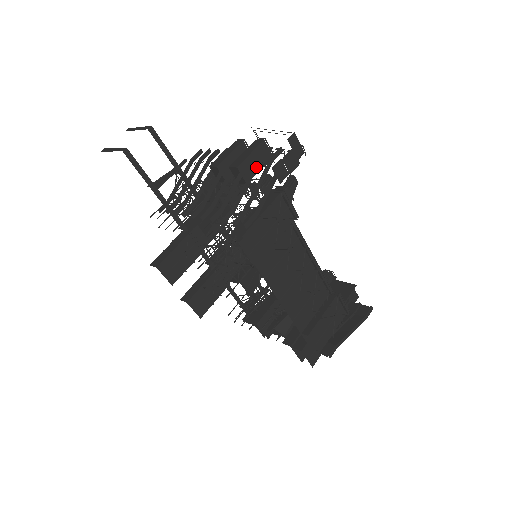
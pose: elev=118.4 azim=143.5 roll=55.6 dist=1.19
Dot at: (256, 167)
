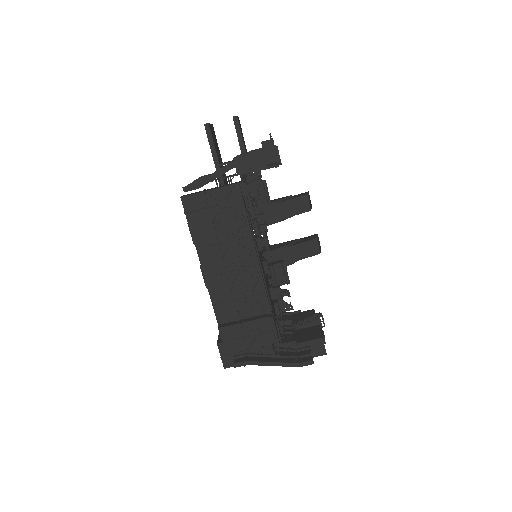
Dot at: occluded
